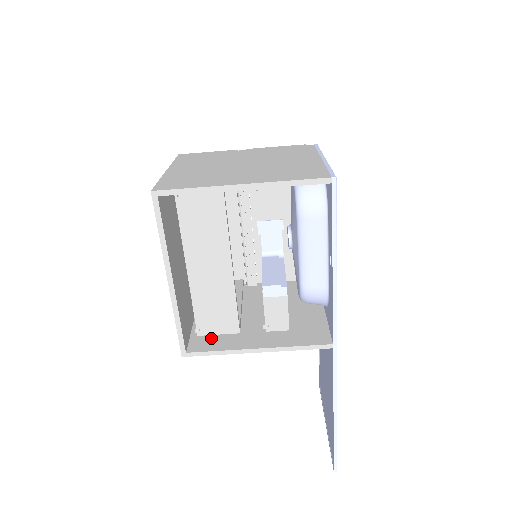
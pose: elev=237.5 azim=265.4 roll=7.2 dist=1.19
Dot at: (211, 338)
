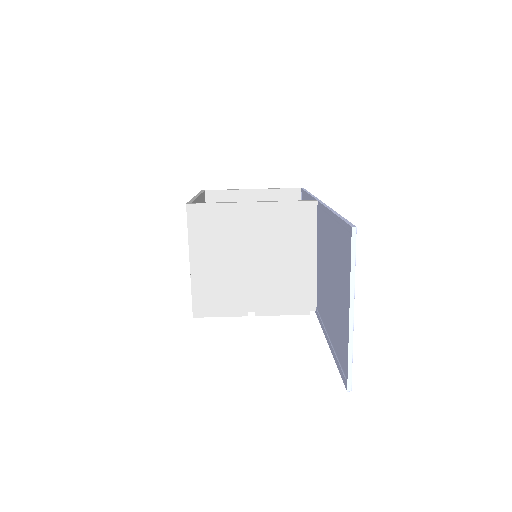
Dot at: (212, 221)
